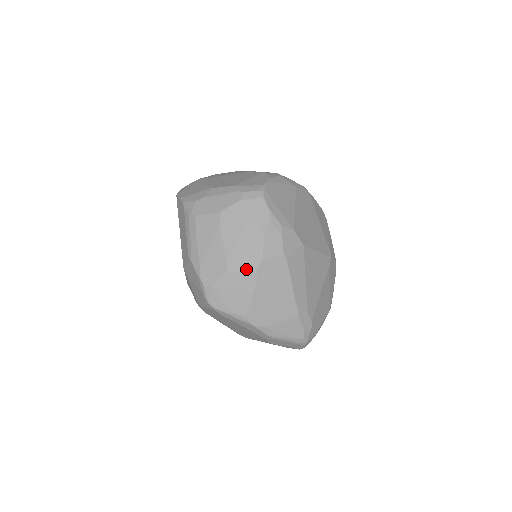
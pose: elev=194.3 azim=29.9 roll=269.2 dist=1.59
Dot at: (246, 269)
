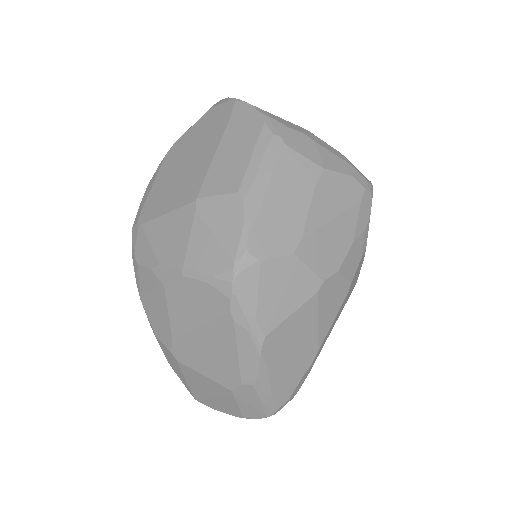
Dot at: (316, 269)
